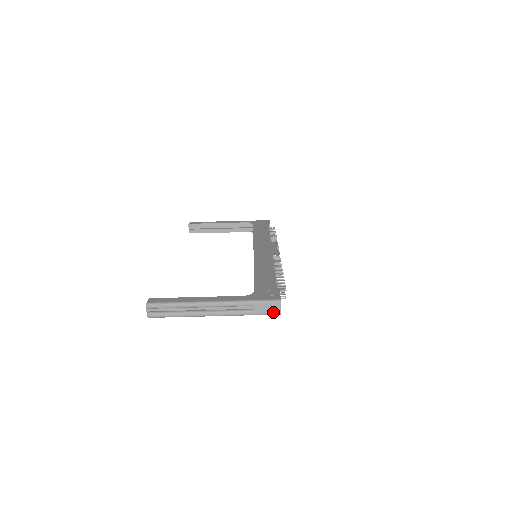
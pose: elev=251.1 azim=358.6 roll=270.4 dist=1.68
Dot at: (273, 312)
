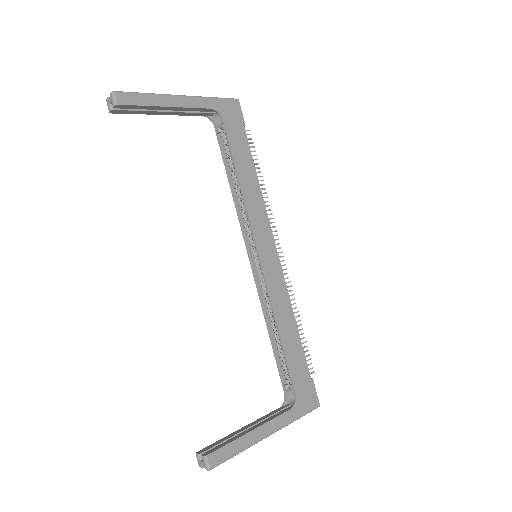
Dot at: occluded
